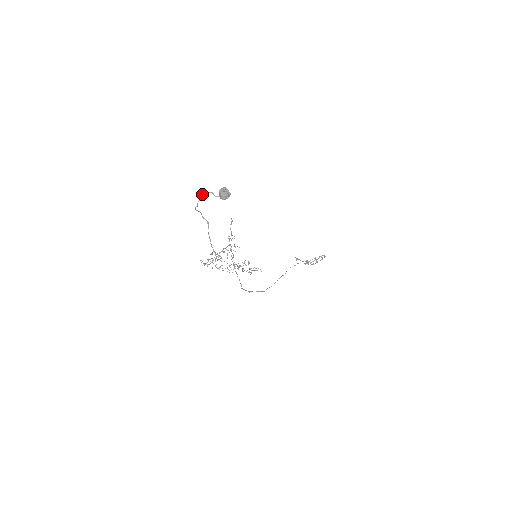
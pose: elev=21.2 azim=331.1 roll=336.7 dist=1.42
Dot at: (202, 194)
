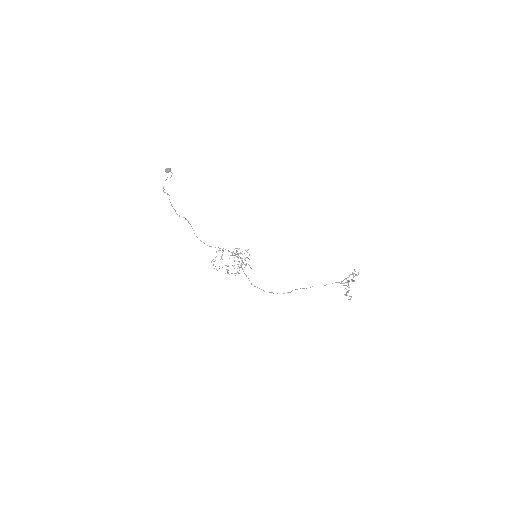
Dot at: occluded
